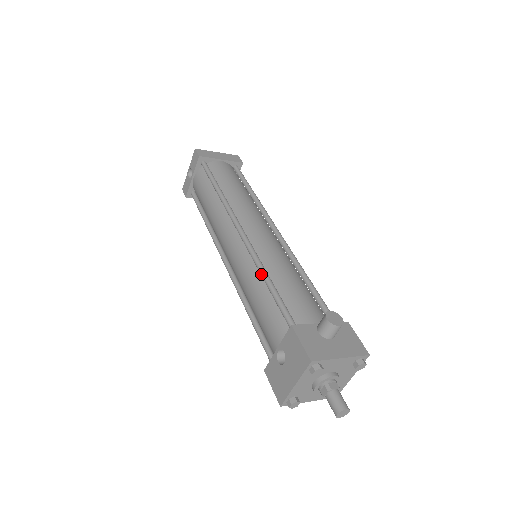
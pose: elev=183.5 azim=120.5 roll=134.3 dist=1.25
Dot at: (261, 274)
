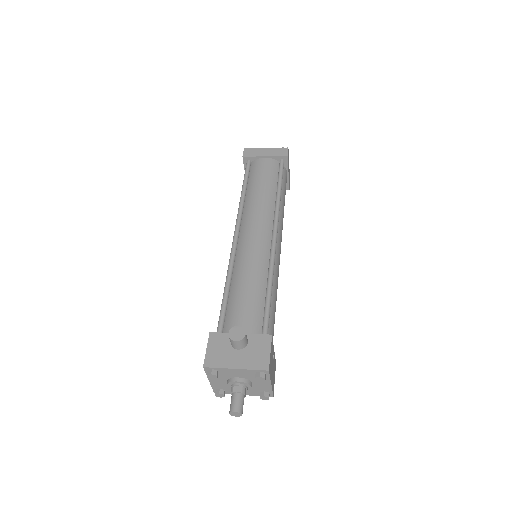
Dot at: (226, 280)
